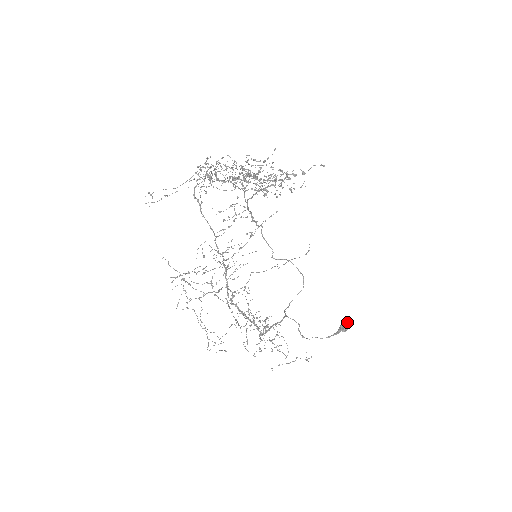
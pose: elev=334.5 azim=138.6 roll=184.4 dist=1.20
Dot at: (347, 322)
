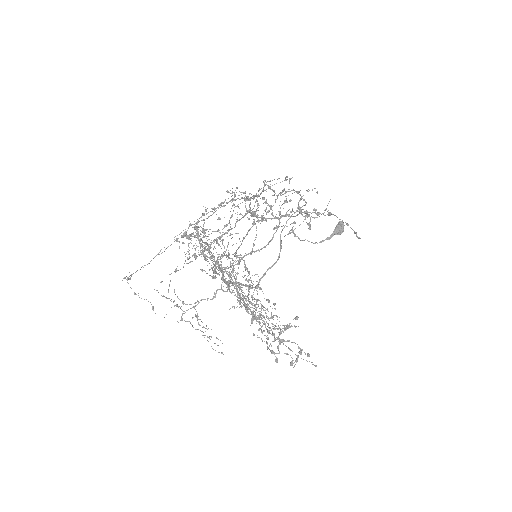
Dot at: occluded
